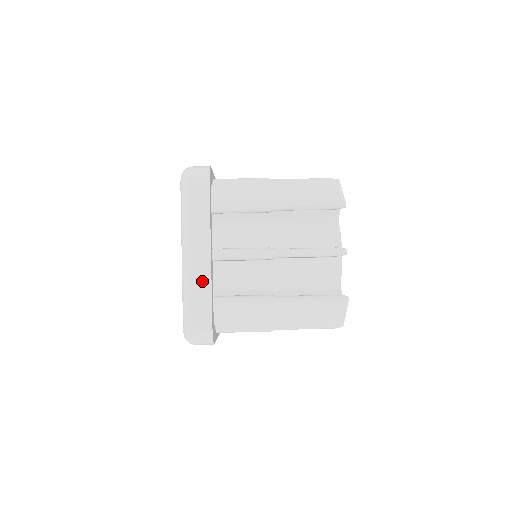
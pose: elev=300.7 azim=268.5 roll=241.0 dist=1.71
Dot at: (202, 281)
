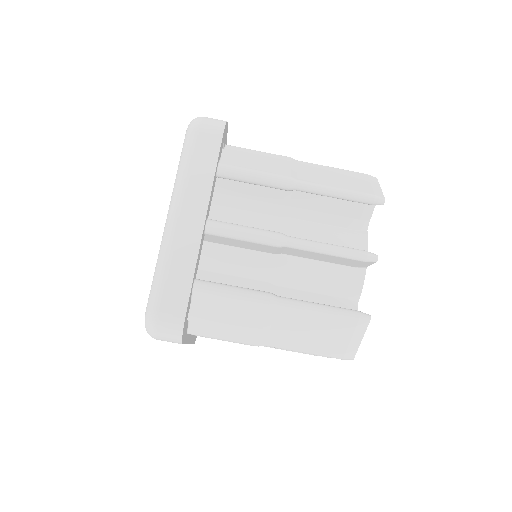
Dot at: (186, 253)
